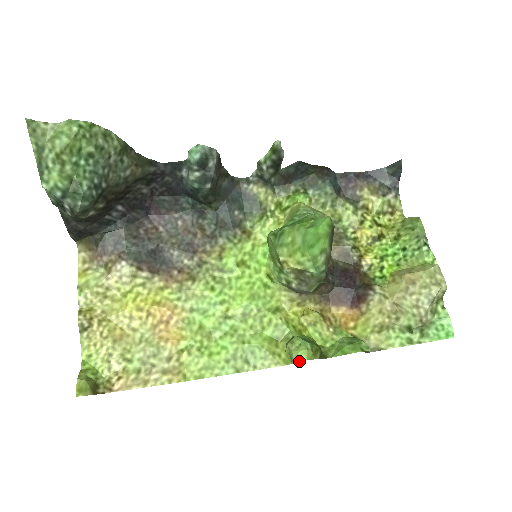
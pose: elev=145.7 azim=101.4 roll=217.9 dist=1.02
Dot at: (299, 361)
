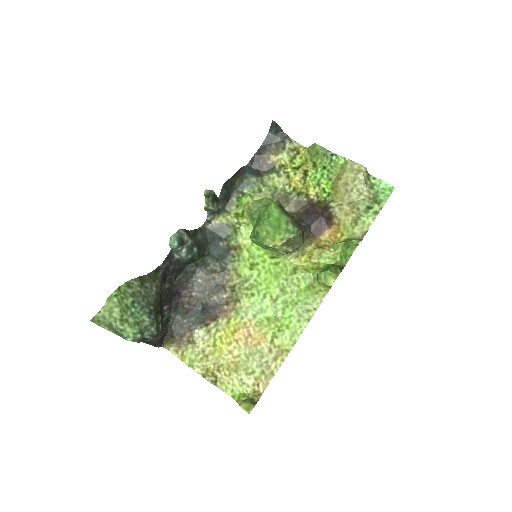
Dot at: (332, 284)
